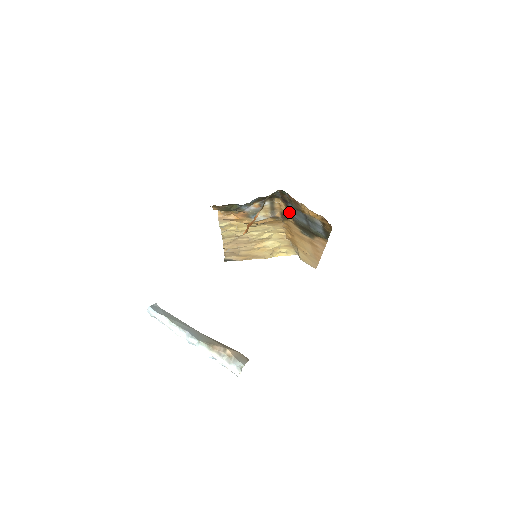
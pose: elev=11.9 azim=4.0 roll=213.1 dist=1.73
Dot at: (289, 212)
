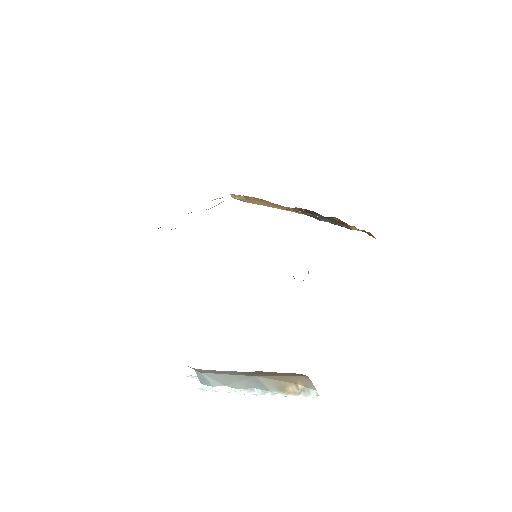
Dot at: (300, 208)
